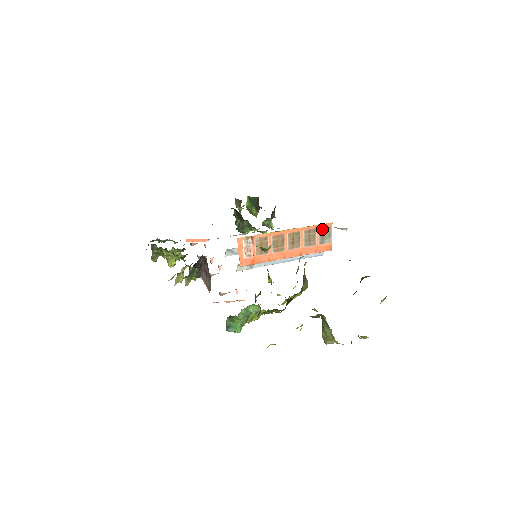
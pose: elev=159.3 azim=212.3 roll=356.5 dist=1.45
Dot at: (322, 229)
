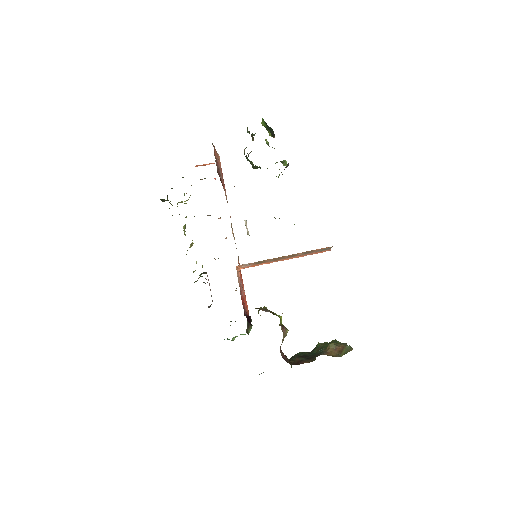
Dot at: (321, 249)
